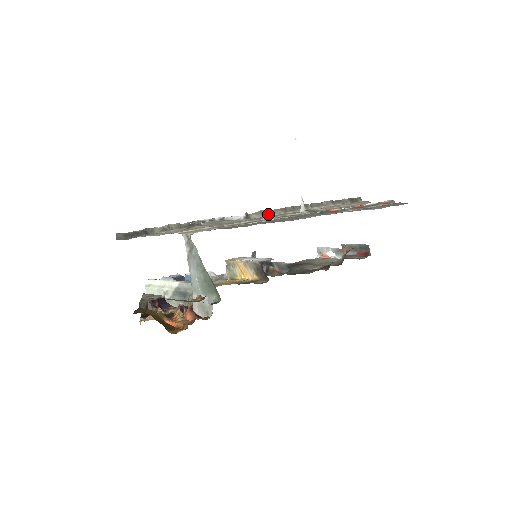
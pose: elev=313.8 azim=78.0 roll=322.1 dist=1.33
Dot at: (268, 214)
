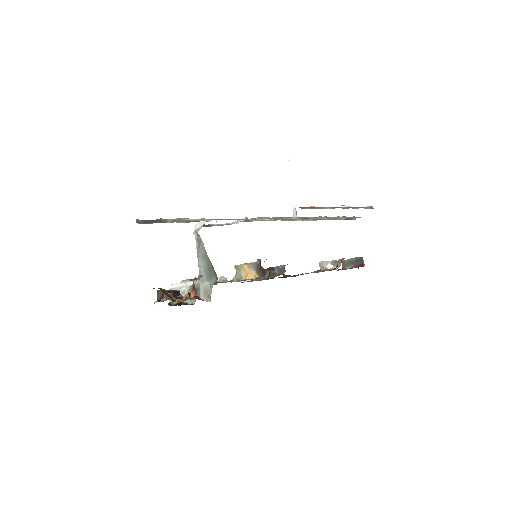
Dot at: (266, 220)
